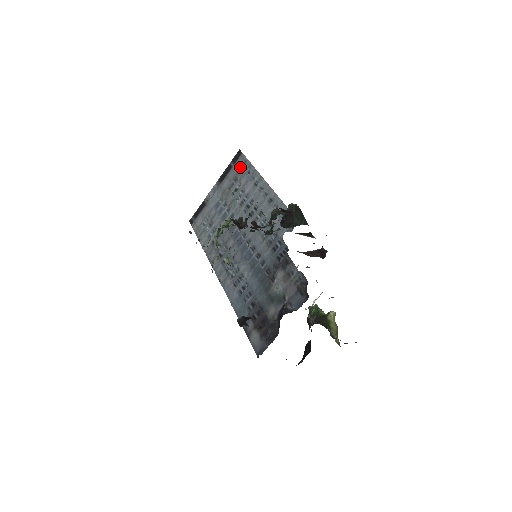
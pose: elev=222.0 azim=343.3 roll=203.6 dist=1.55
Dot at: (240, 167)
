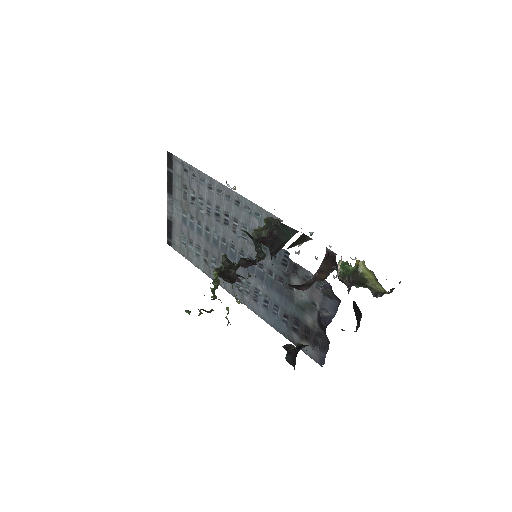
Dot at: (181, 172)
